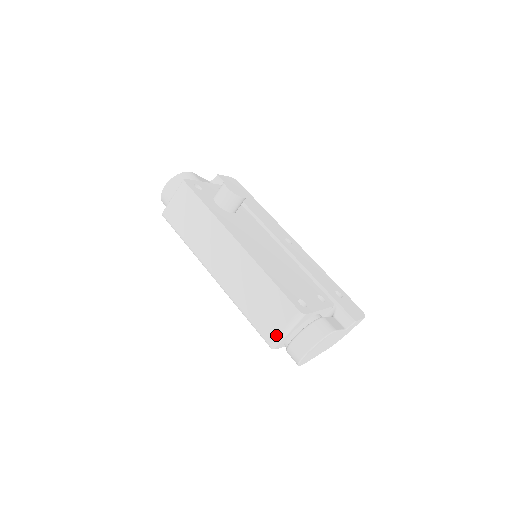
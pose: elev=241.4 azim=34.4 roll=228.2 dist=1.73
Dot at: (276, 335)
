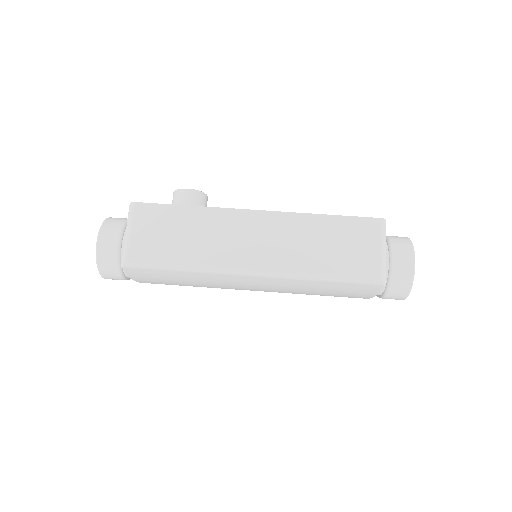
Dot at: (379, 263)
